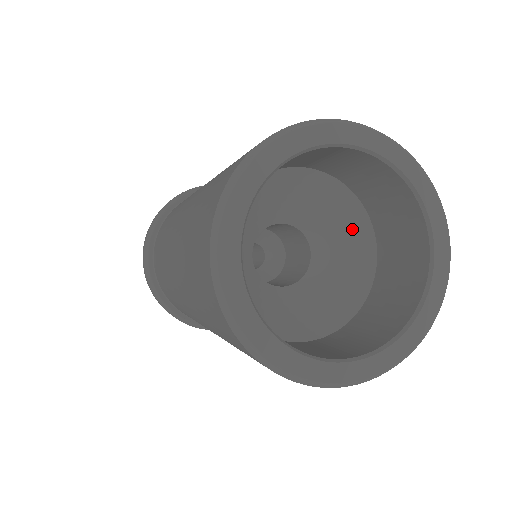
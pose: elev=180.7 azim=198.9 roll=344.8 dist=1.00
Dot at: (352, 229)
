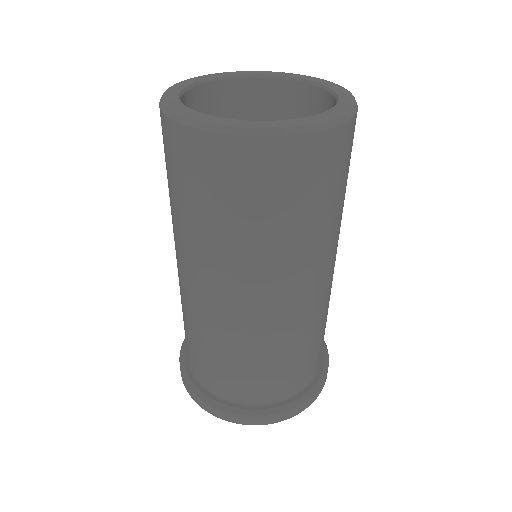
Dot at: occluded
